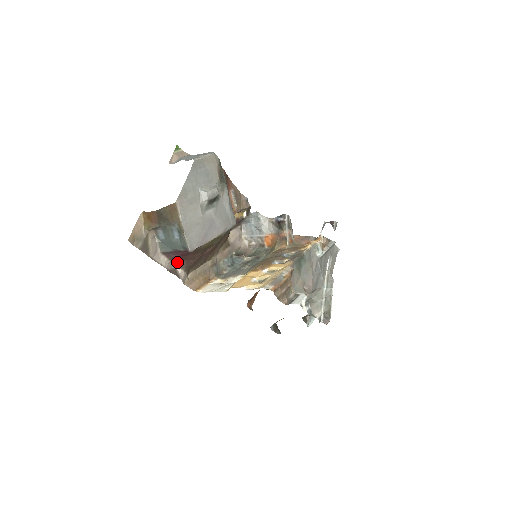
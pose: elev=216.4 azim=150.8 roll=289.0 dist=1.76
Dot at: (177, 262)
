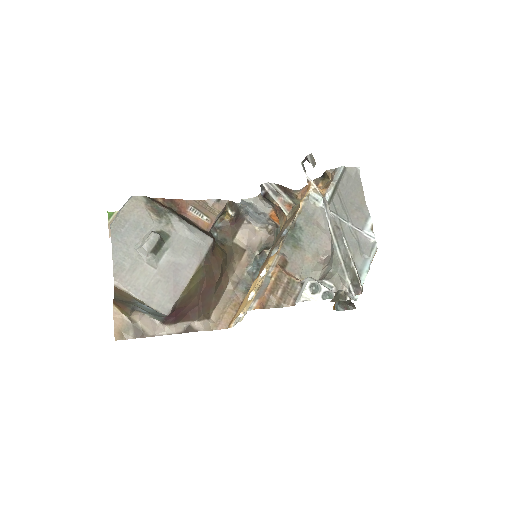
Dot at: (183, 319)
